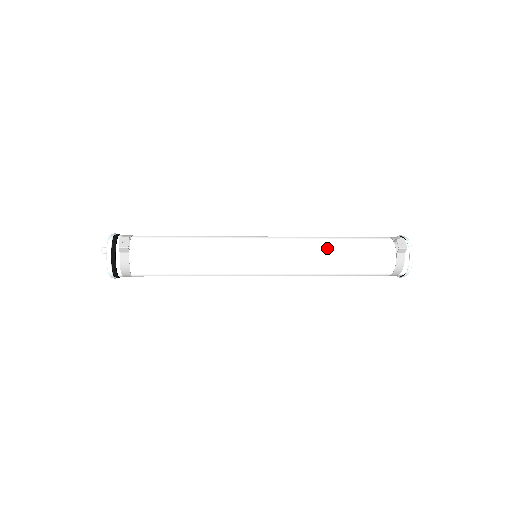
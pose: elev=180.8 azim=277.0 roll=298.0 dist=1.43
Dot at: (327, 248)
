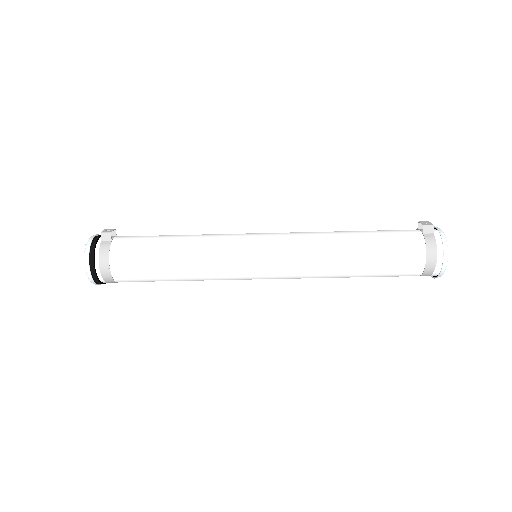
Dot at: (336, 233)
